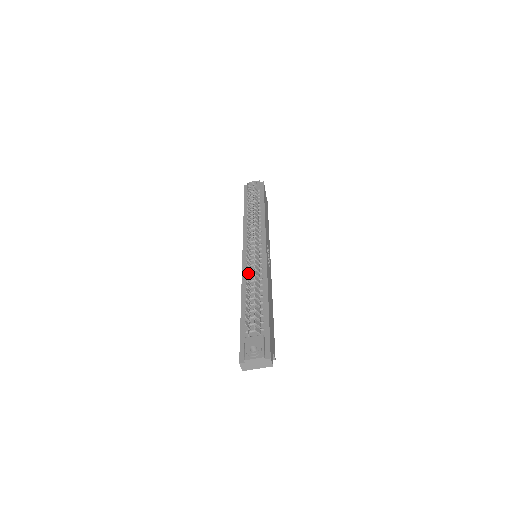
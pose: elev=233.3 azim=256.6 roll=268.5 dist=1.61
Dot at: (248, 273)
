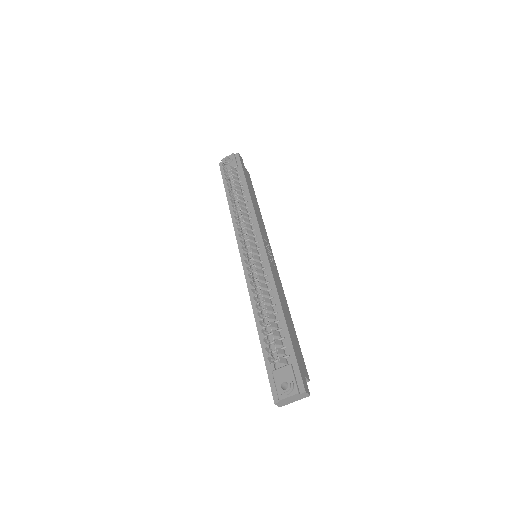
Dot at: (254, 290)
